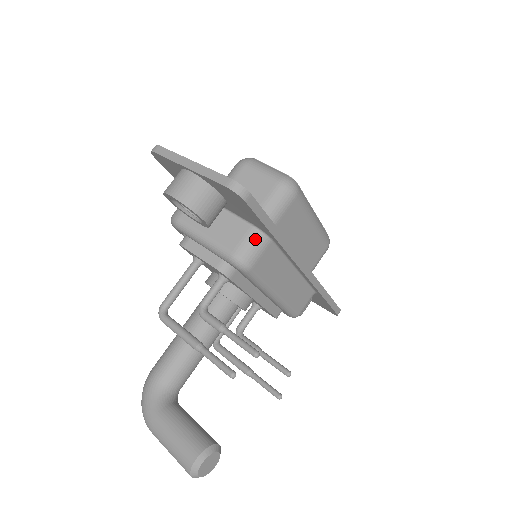
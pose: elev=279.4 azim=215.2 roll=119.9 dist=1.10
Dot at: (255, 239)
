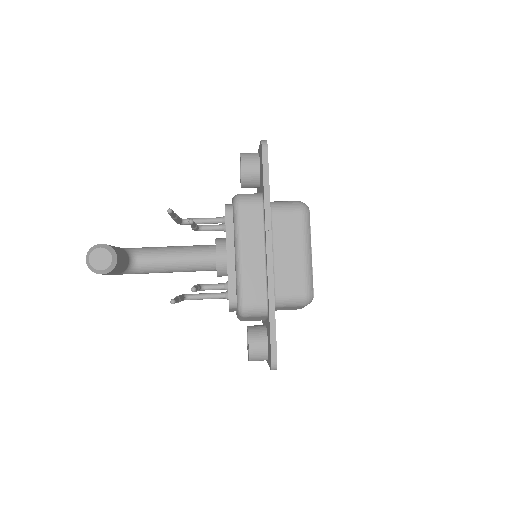
Dot at: (256, 195)
